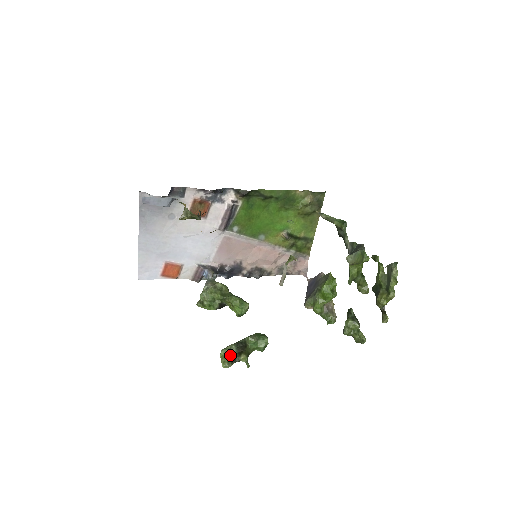
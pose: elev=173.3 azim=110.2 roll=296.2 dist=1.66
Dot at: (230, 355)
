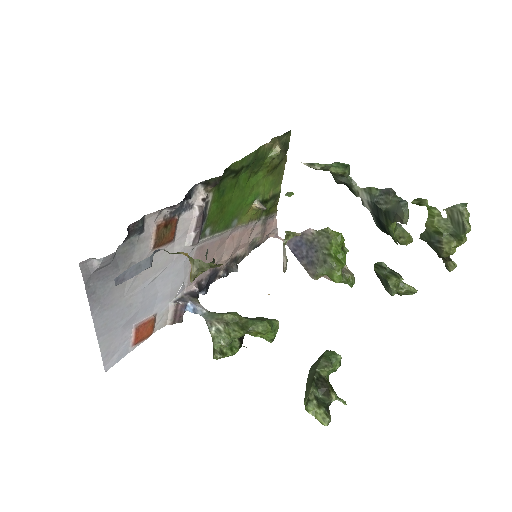
Dot at: (320, 405)
